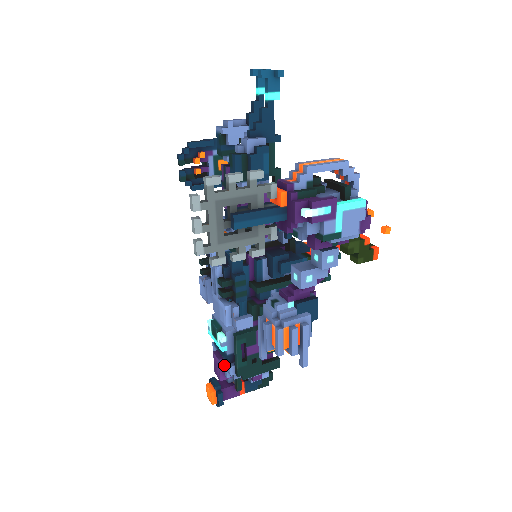
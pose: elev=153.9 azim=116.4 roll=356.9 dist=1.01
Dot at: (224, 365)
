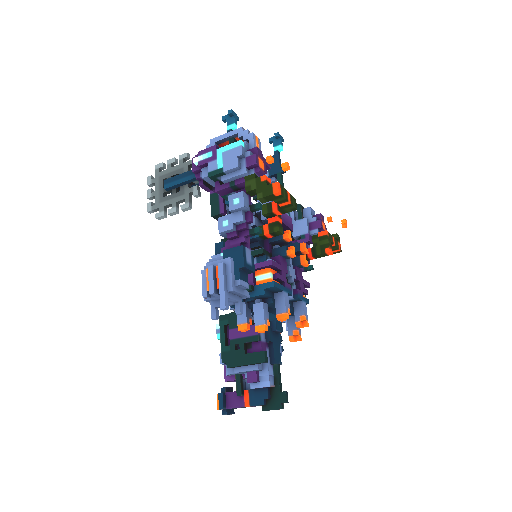
Dot at: occluded
